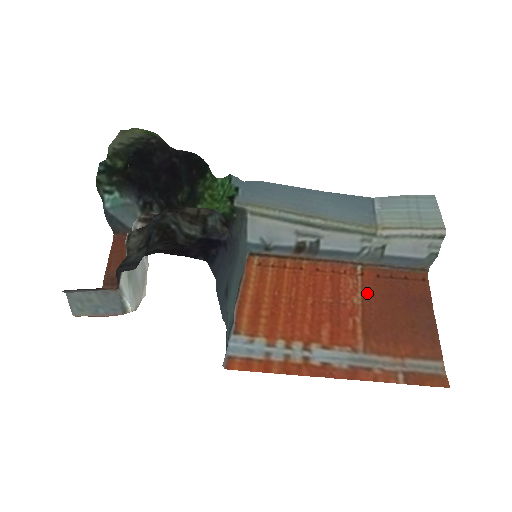
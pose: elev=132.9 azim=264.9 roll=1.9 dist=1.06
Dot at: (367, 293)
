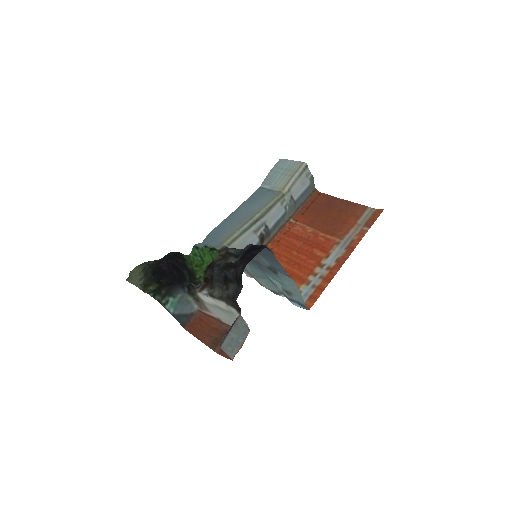
Dot at: (309, 223)
